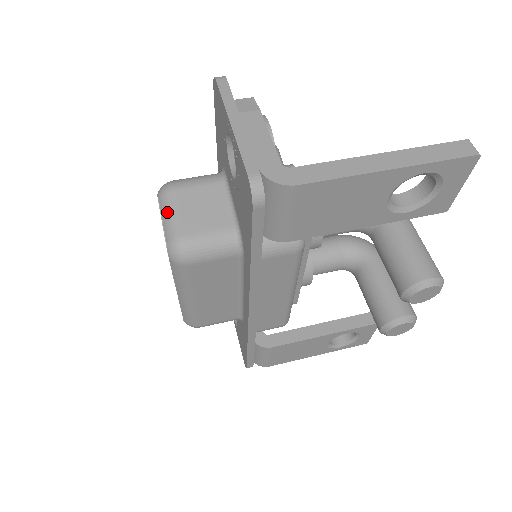
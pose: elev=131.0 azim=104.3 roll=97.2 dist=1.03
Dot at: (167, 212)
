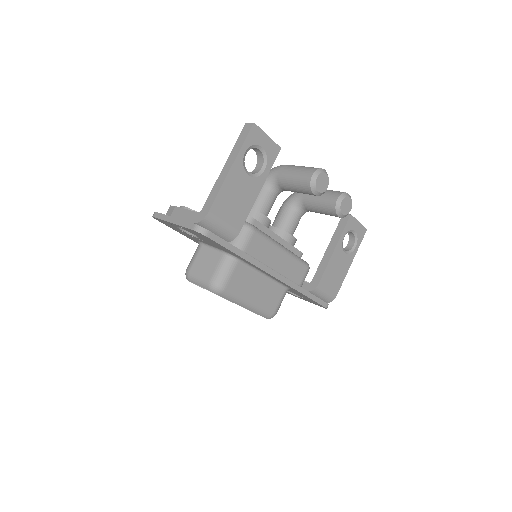
Dot at: (196, 281)
